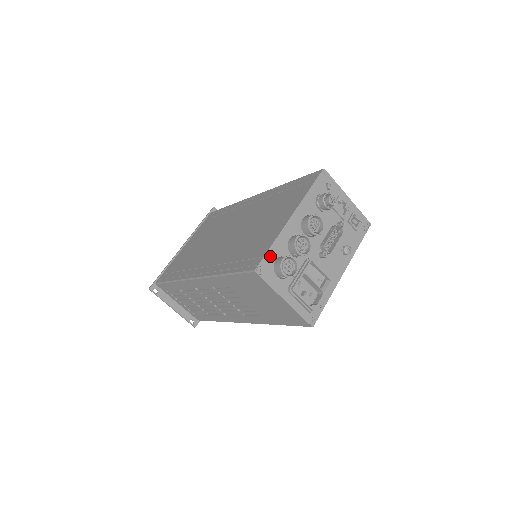
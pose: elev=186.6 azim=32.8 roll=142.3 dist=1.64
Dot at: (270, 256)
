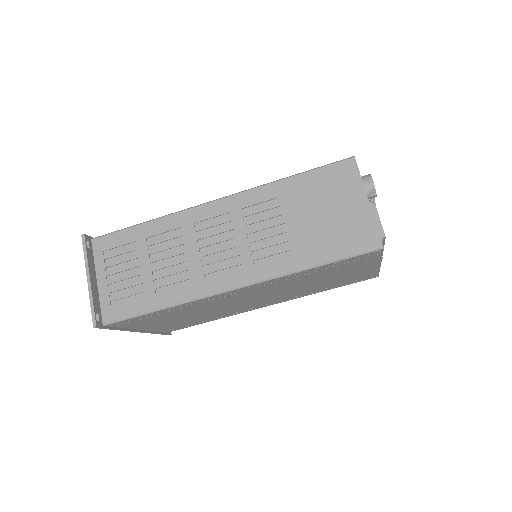
Dot at: occluded
